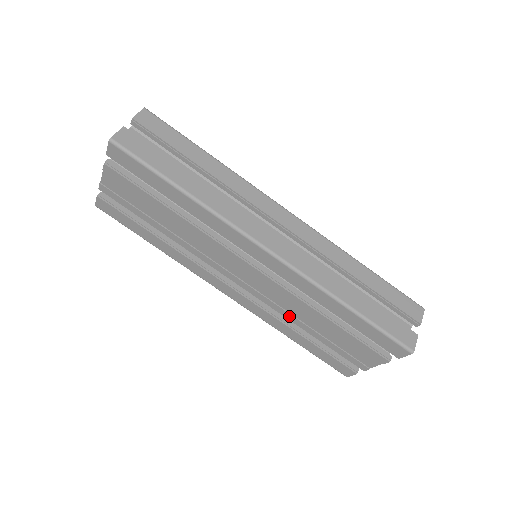
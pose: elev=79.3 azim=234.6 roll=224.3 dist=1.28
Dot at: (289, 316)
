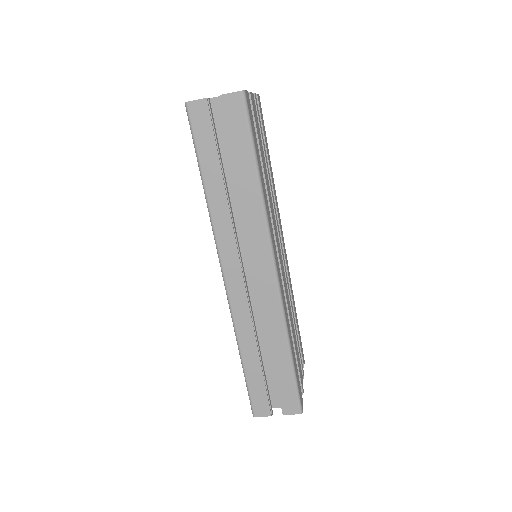
Dot at: occluded
